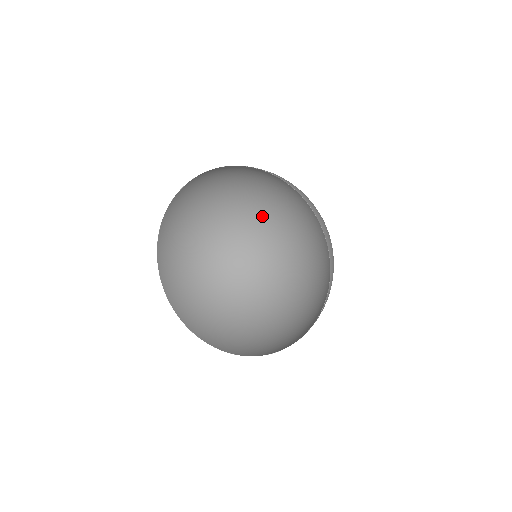
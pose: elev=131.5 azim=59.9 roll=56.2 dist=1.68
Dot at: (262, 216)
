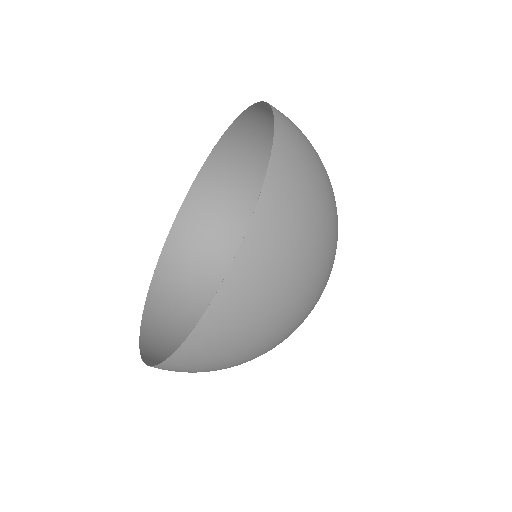
Dot at: occluded
